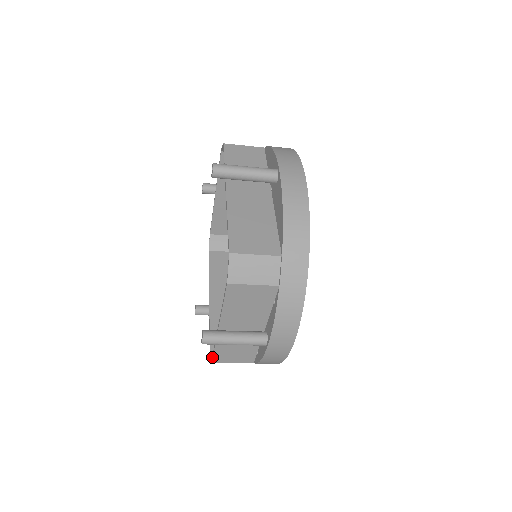
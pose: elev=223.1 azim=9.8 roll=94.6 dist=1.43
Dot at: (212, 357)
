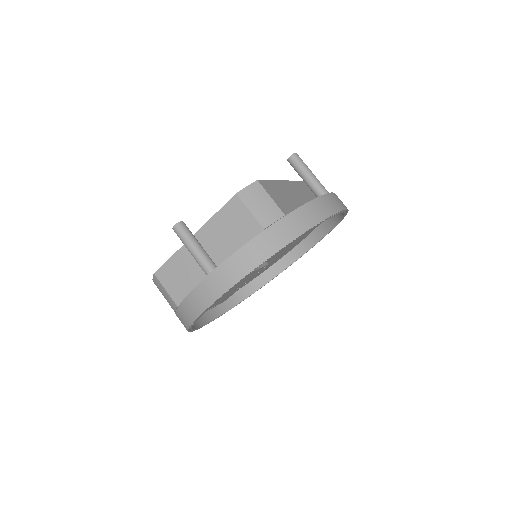
Dot at: (160, 267)
